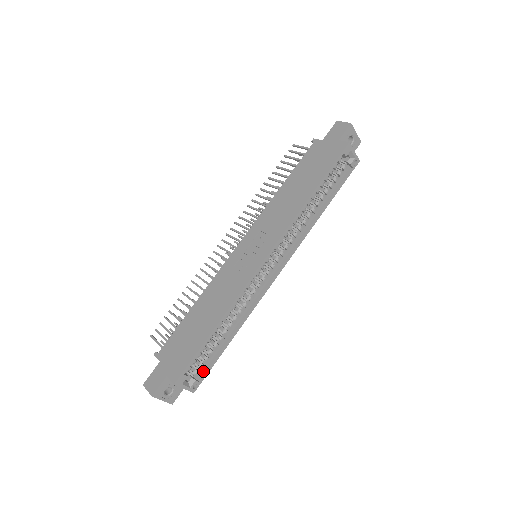
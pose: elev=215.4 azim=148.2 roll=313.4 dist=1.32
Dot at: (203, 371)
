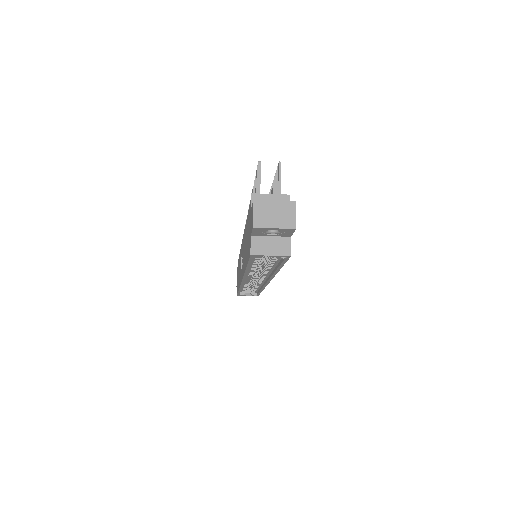
Dot at: (257, 291)
